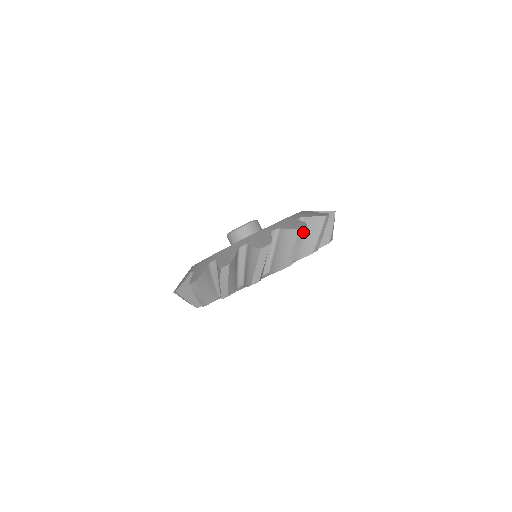
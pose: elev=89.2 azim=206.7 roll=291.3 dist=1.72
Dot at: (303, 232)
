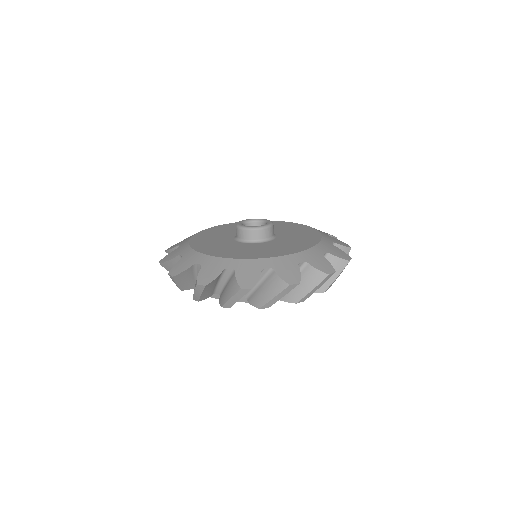
Dot at: occluded
